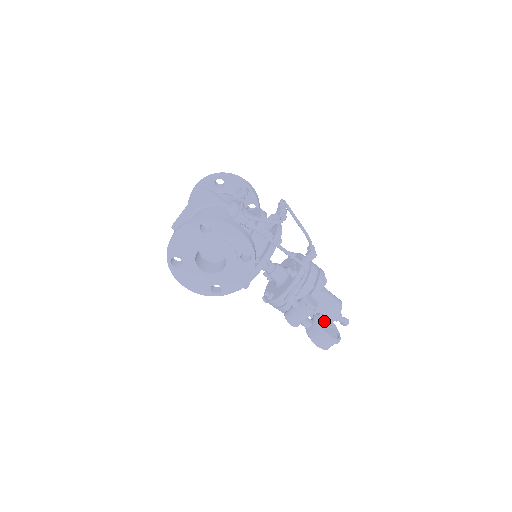
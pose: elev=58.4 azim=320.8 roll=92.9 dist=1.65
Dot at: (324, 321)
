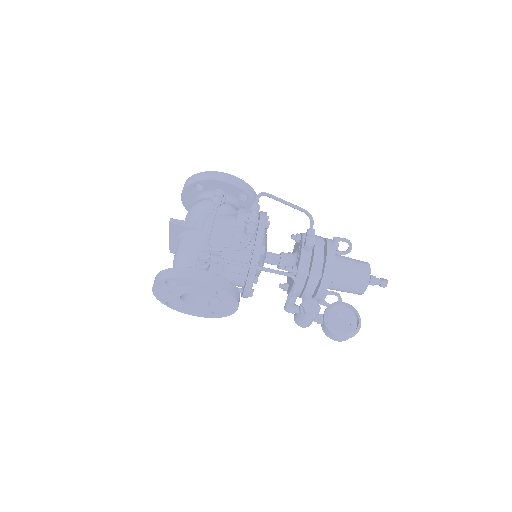
Dot at: (340, 310)
